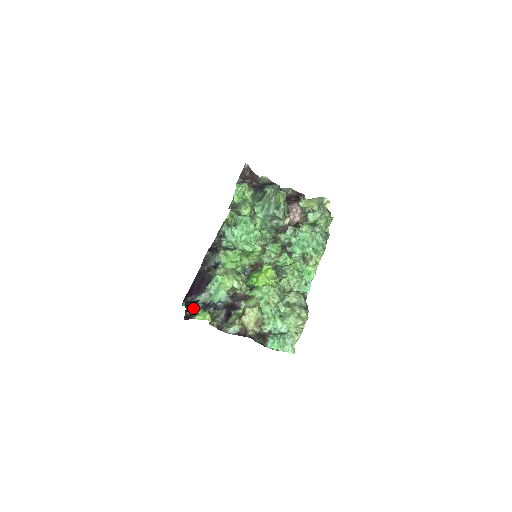
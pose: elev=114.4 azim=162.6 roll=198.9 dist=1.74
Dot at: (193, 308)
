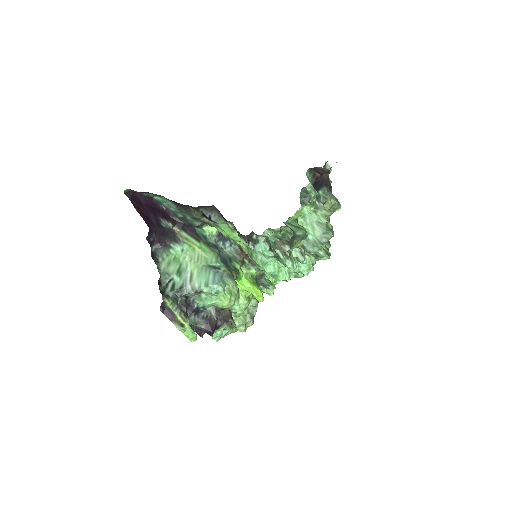
Dot at: (172, 294)
